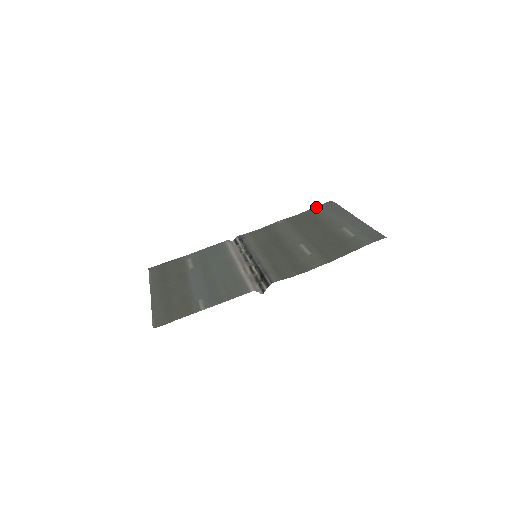
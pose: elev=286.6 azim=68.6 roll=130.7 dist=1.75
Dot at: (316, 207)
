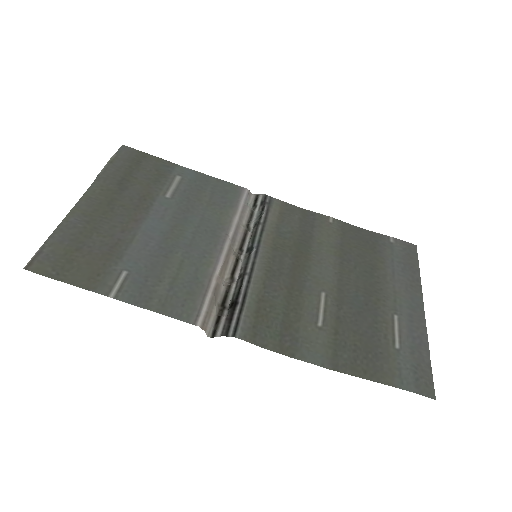
Dot at: (390, 238)
